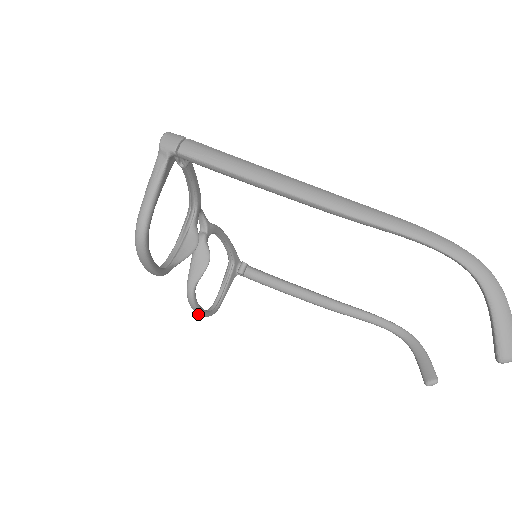
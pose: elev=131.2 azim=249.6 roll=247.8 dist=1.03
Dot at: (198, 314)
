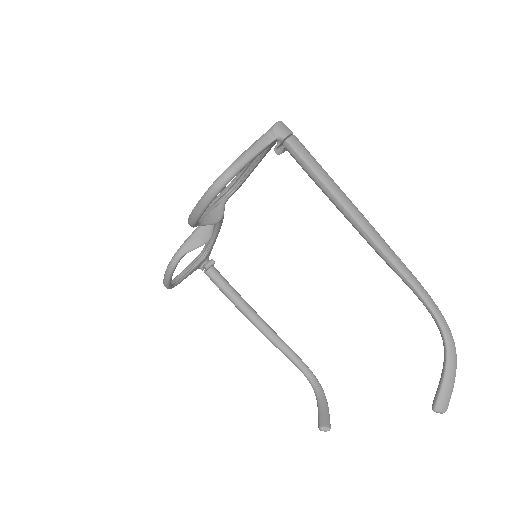
Dot at: (165, 280)
